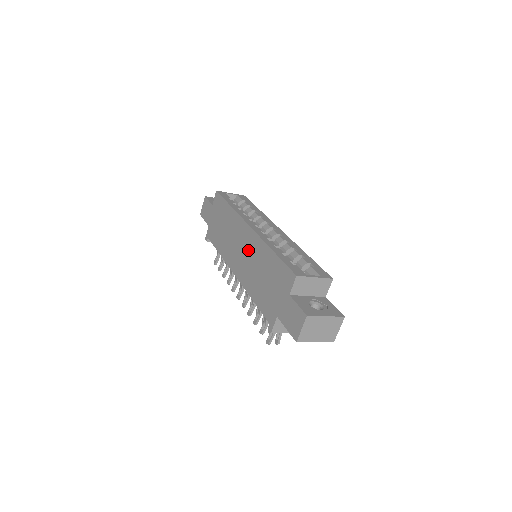
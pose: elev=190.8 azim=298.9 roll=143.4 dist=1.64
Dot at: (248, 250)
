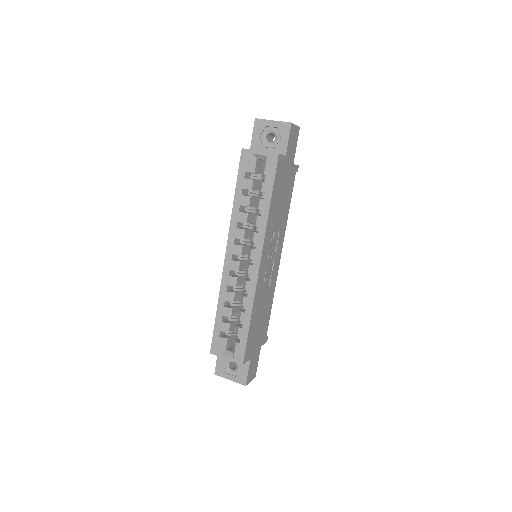
Dot at: occluded
